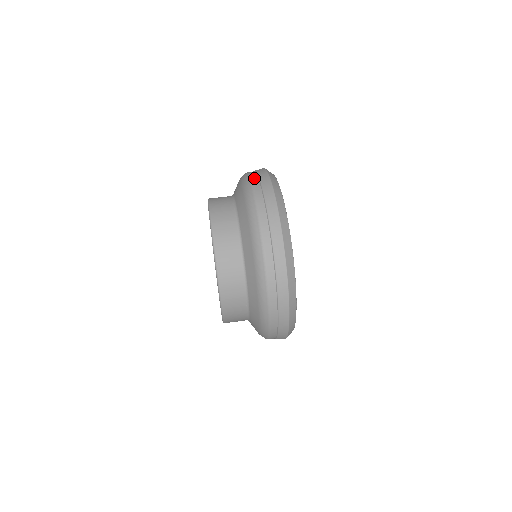
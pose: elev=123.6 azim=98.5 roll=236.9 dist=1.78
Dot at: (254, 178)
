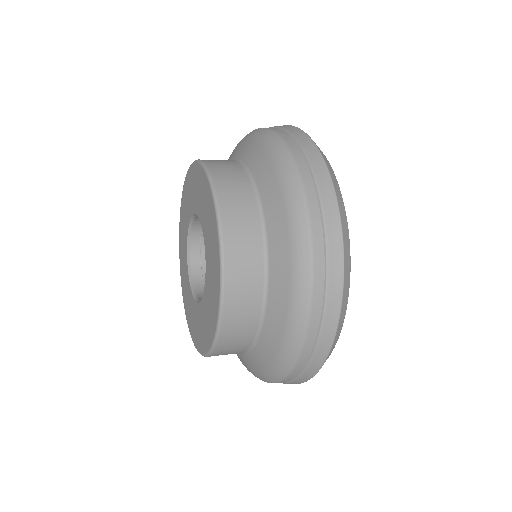
Dot at: occluded
